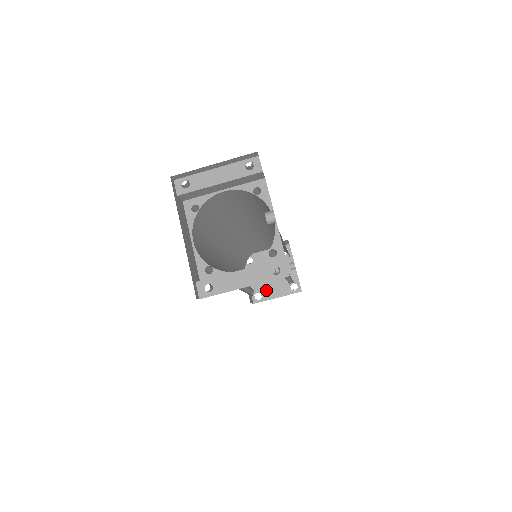
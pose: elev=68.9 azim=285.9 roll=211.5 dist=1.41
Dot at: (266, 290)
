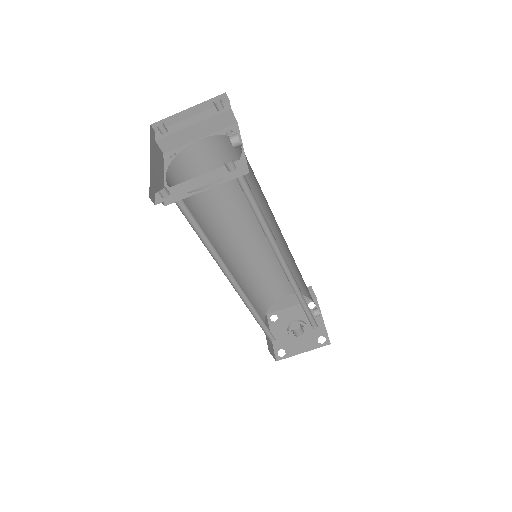
Dot at: (290, 346)
